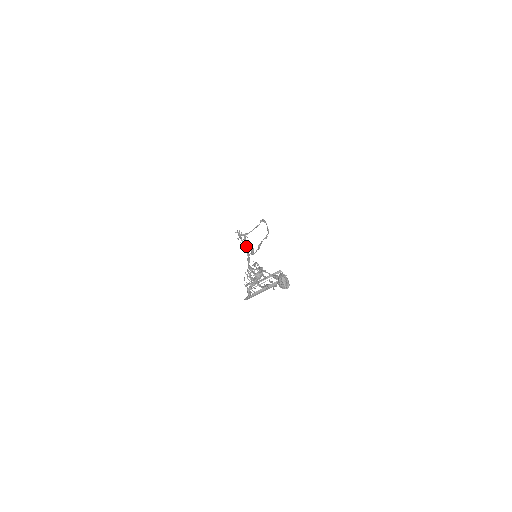
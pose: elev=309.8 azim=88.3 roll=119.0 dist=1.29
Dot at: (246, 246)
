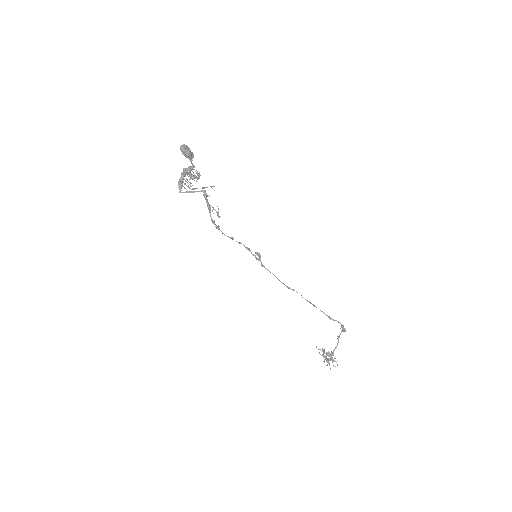
Dot at: (327, 365)
